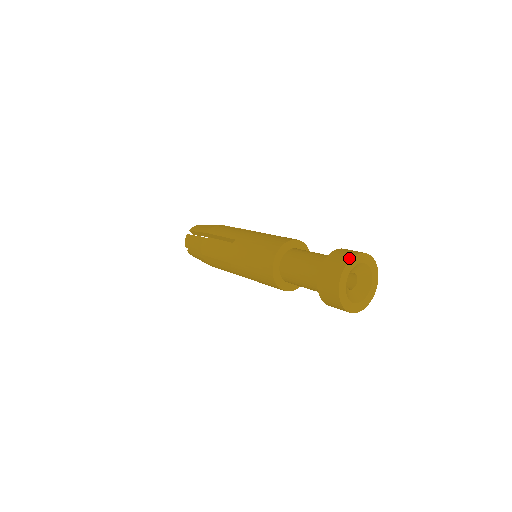
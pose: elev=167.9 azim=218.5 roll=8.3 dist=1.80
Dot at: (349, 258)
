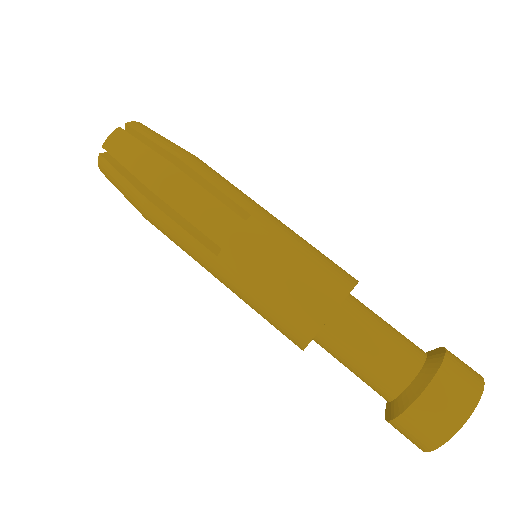
Dot at: (425, 450)
